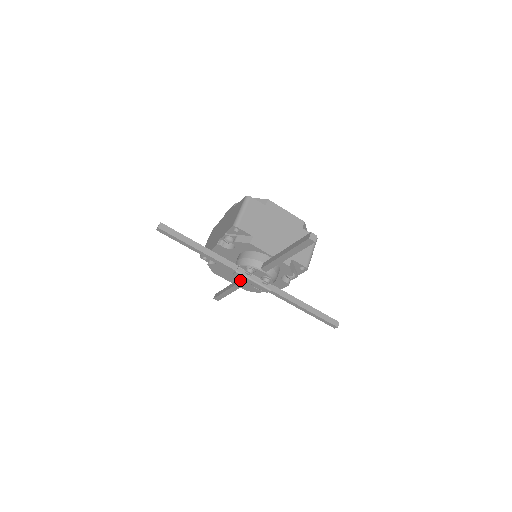
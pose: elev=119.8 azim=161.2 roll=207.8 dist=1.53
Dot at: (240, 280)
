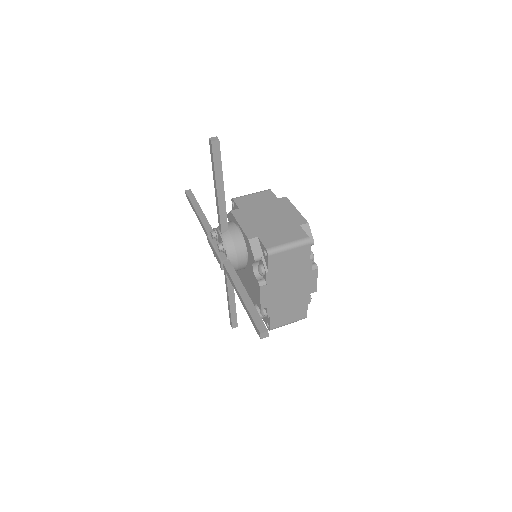
Dot at: occluded
